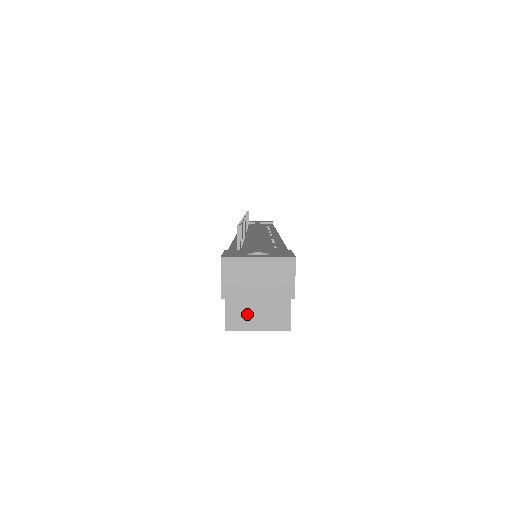
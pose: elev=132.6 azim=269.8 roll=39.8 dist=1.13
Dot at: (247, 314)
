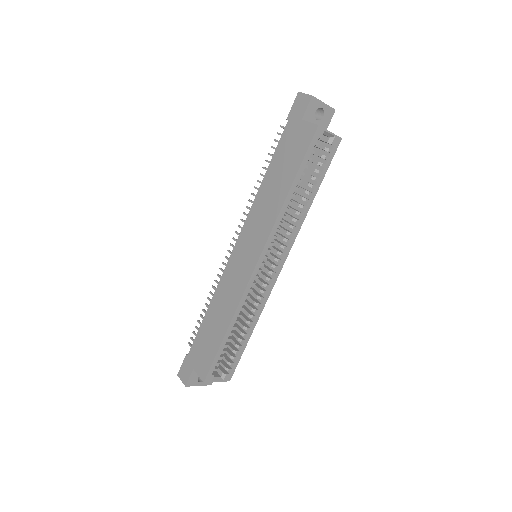
Dot at: occluded
